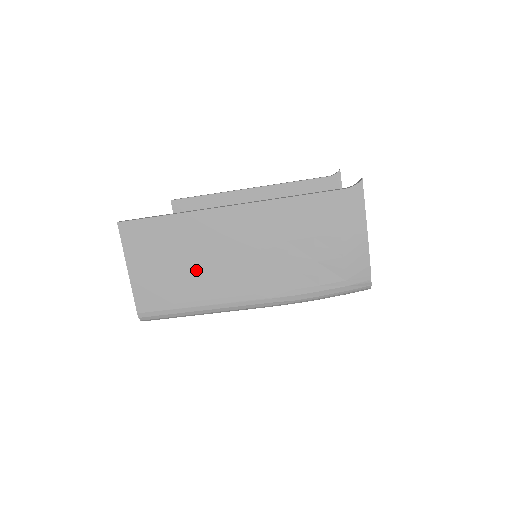
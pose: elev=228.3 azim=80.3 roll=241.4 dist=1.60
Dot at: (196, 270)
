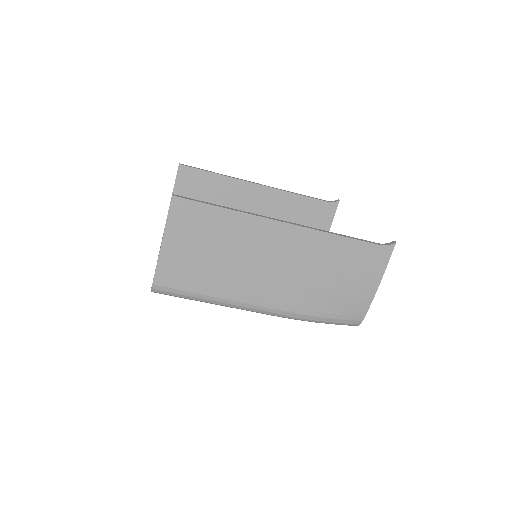
Dot at: (227, 265)
